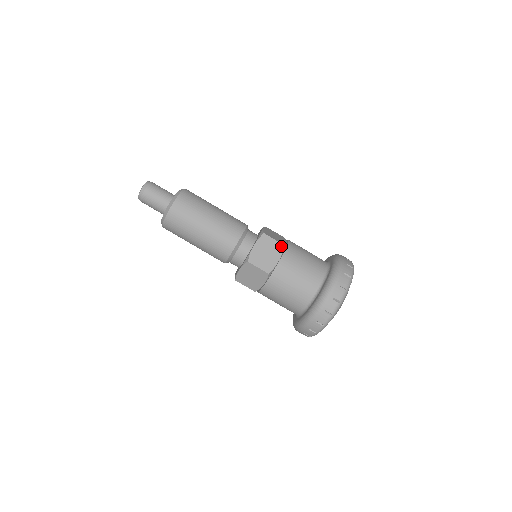
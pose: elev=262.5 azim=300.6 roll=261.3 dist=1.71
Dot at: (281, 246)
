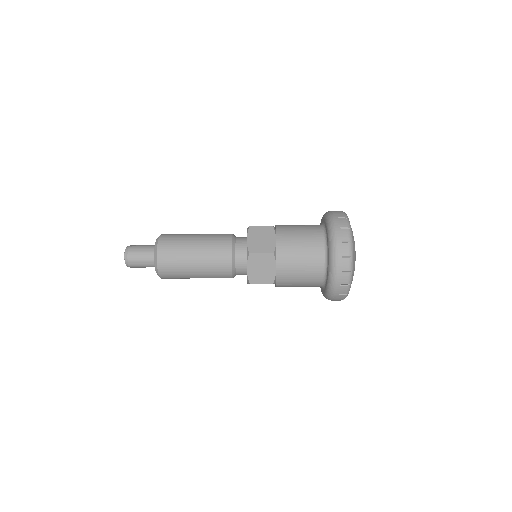
Dot at: (271, 256)
